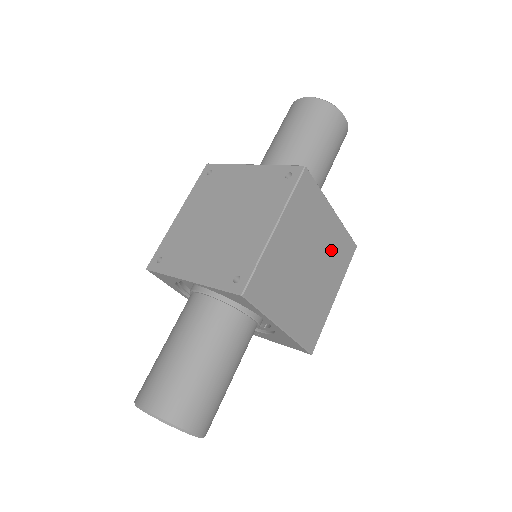
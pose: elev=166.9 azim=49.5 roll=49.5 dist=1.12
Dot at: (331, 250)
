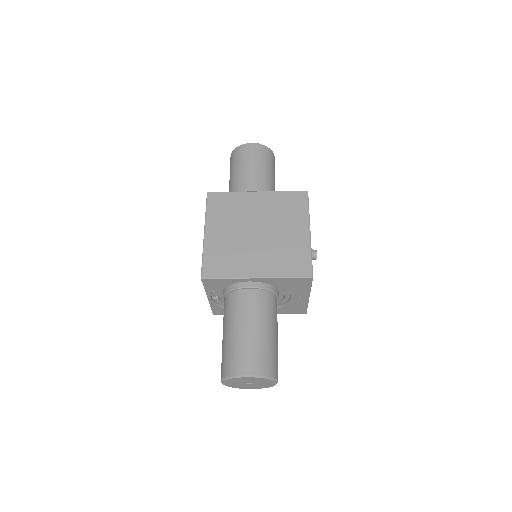
Dot at: (275, 211)
